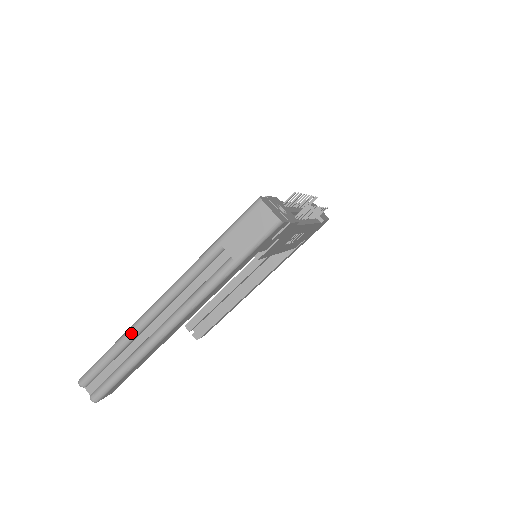
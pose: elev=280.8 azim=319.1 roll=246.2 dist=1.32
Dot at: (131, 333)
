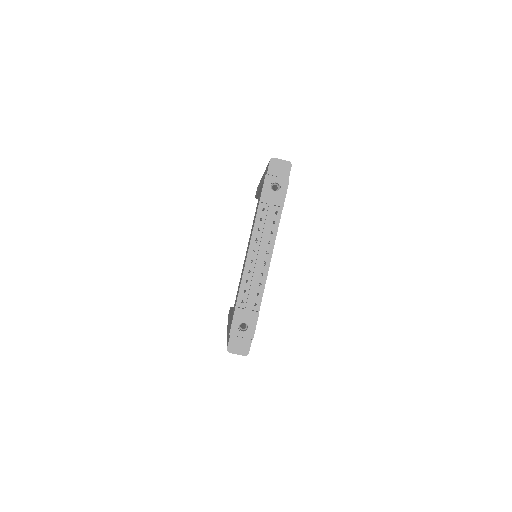
Dot at: occluded
